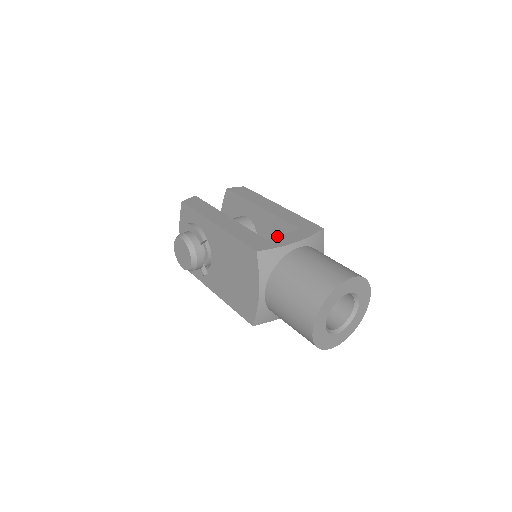
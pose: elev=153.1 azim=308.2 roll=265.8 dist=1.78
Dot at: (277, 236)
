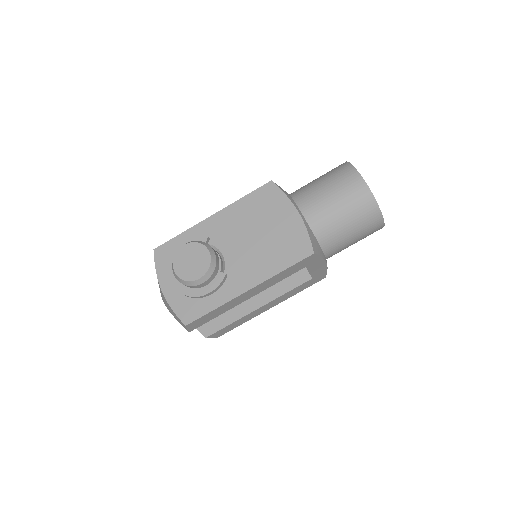
Dot at: occluded
